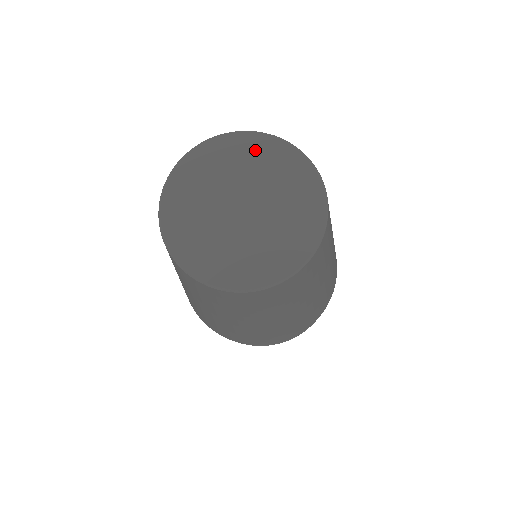
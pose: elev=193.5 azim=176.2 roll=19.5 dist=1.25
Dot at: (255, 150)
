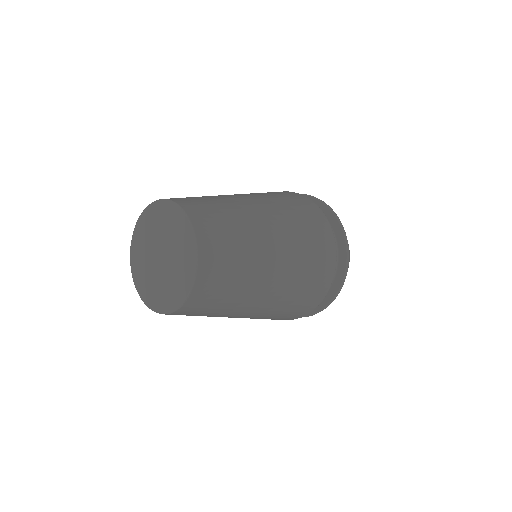
Dot at: (149, 219)
